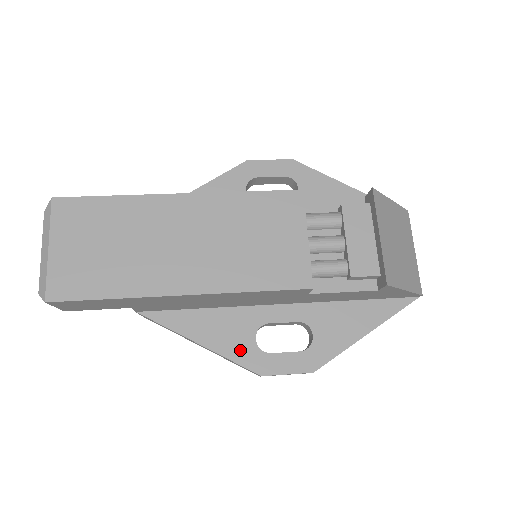
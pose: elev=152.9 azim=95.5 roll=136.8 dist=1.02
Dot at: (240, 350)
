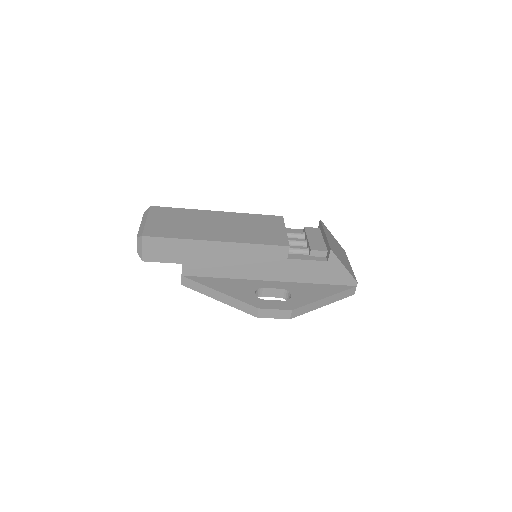
Dot at: (245, 296)
